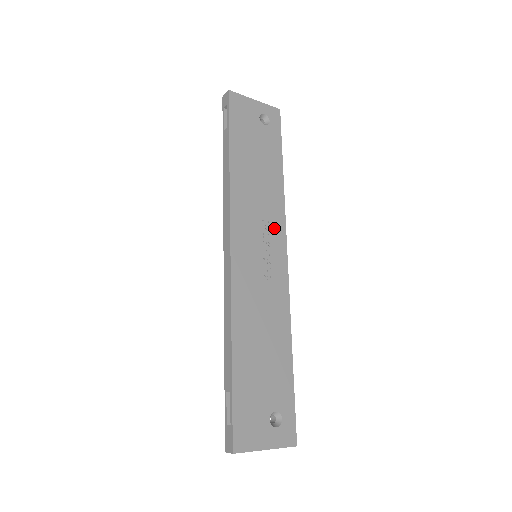
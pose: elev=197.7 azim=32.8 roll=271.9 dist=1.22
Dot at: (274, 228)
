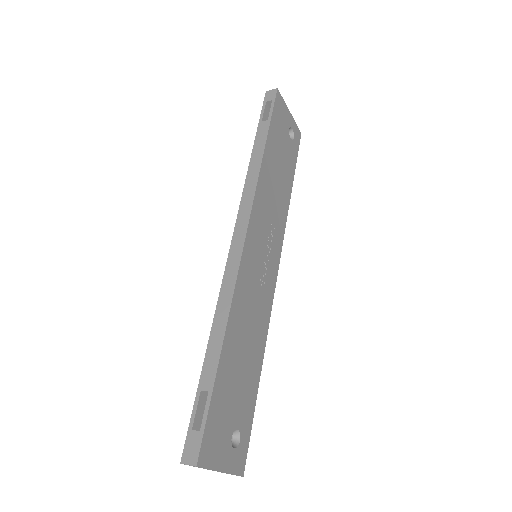
Dot at: (276, 237)
